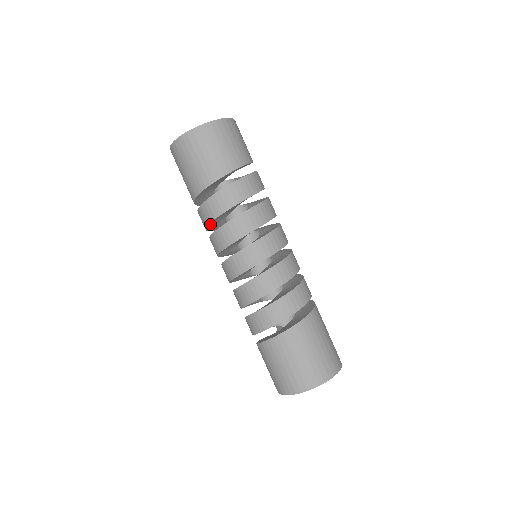
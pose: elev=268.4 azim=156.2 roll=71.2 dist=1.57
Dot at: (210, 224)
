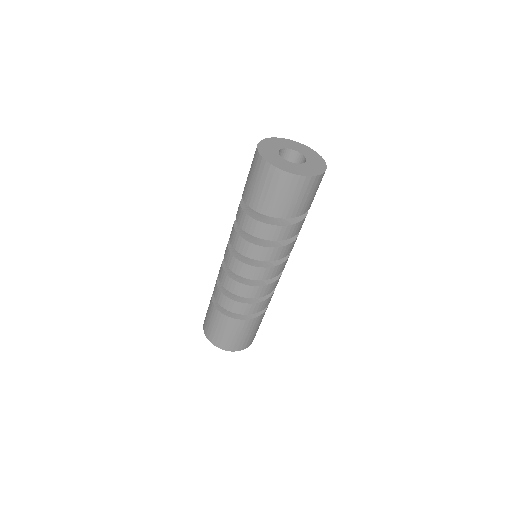
Dot at: occluded
